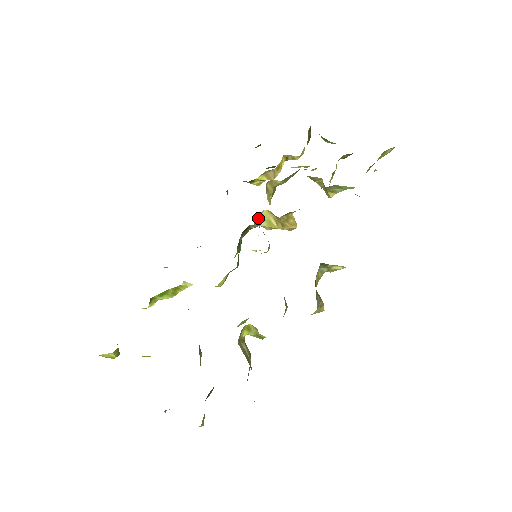
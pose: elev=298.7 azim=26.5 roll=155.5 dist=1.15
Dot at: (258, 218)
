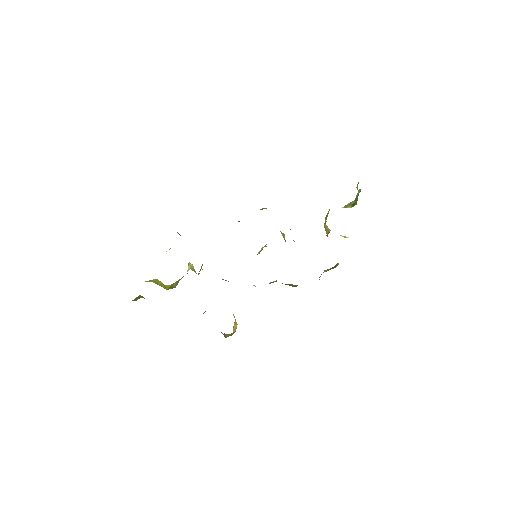
Dot at: occluded
